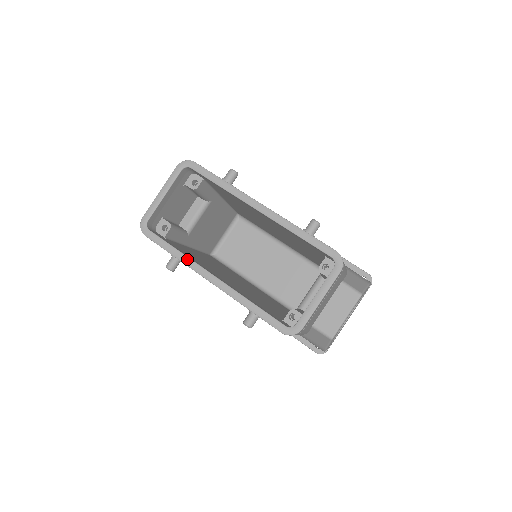
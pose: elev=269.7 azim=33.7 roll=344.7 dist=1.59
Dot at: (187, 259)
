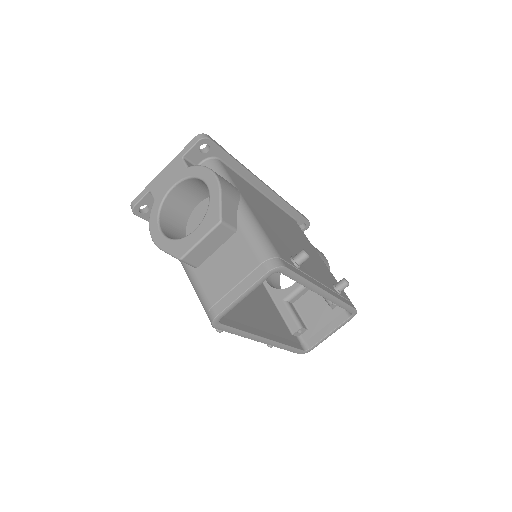
Dot at: (250, 336)
